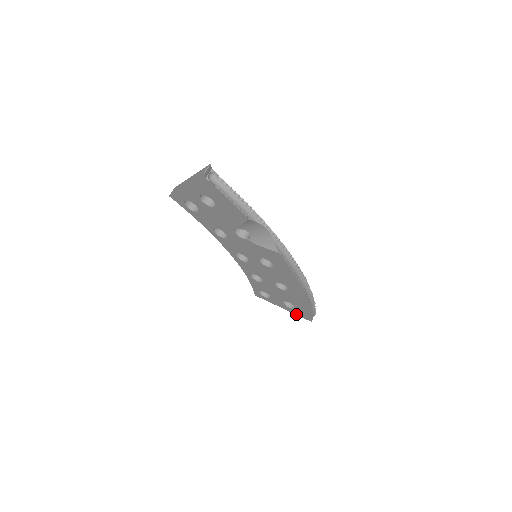
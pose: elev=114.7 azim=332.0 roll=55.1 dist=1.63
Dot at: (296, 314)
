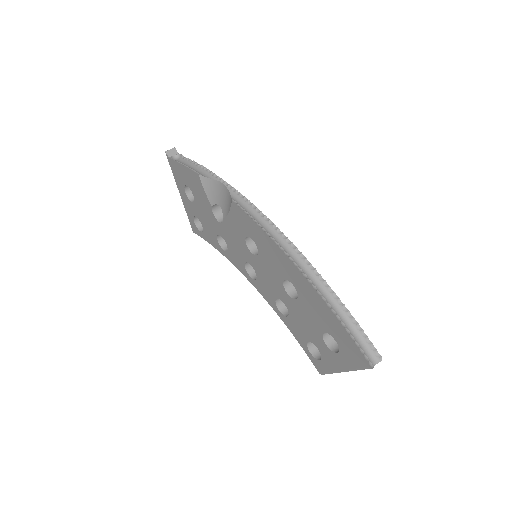
Dot at: (353, 367)
